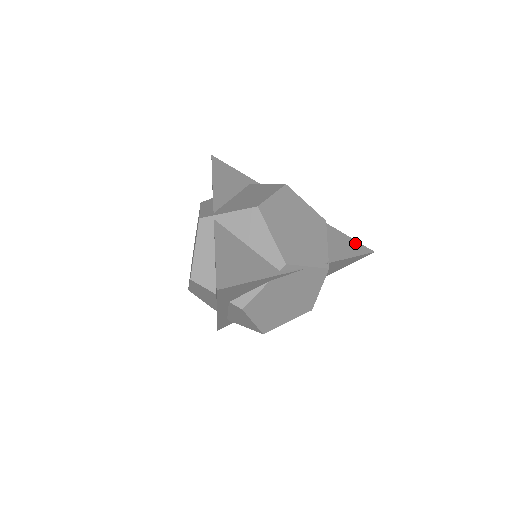
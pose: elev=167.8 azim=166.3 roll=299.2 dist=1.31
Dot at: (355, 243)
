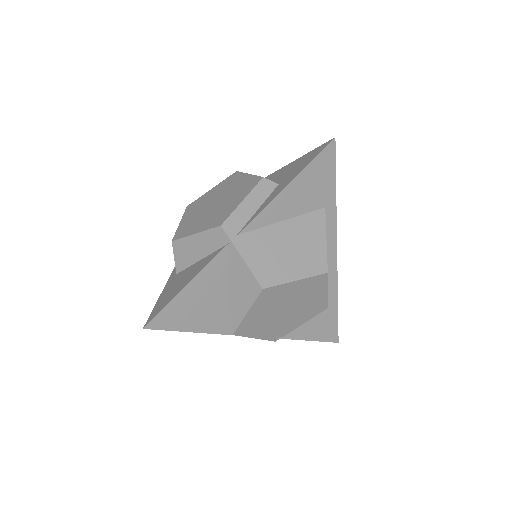
Dot at: (334, 327)
